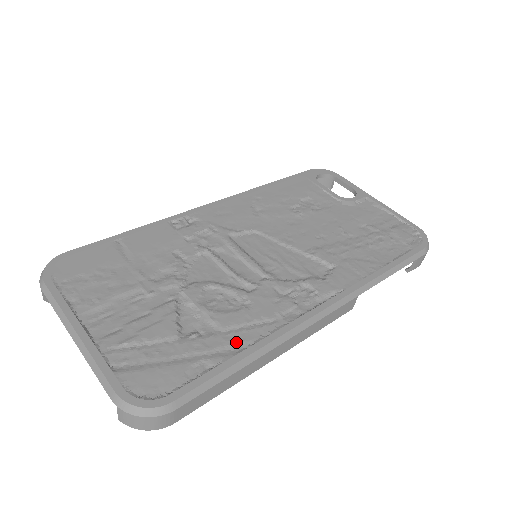
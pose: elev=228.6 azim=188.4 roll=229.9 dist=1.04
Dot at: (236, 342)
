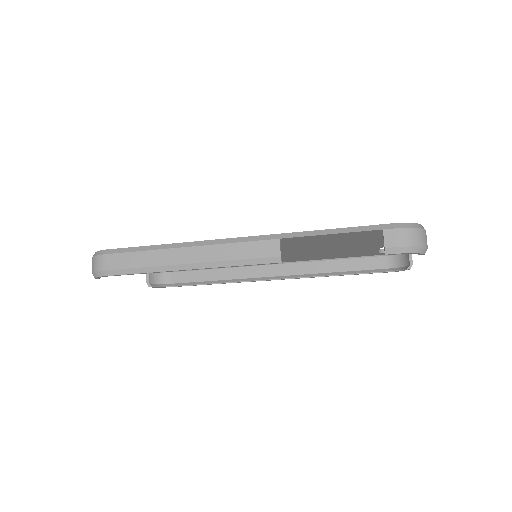
Dot at: occluded
